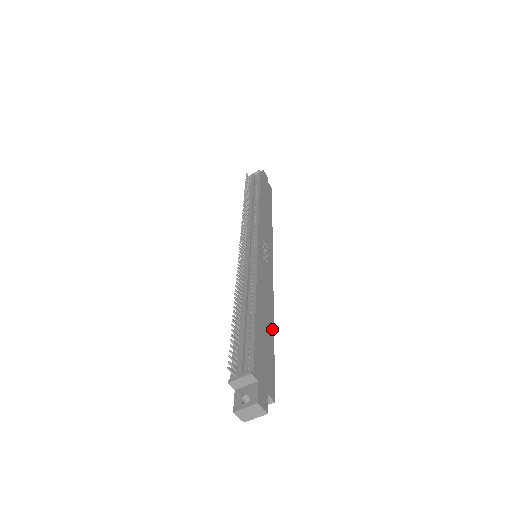
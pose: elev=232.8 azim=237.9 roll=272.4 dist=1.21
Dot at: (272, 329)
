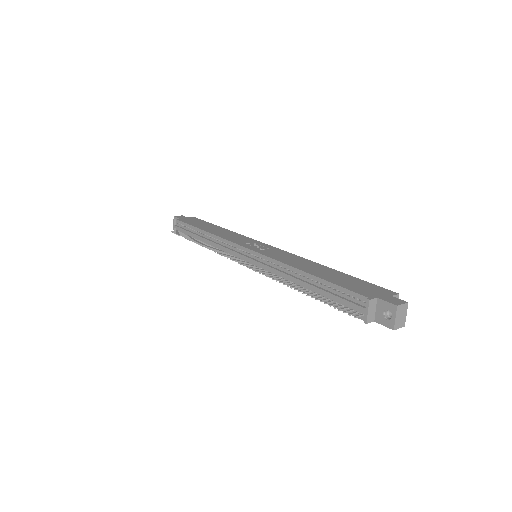
Dot at: (332, 270)
